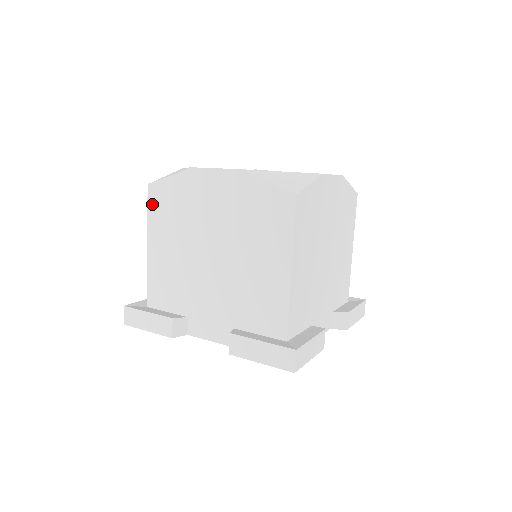
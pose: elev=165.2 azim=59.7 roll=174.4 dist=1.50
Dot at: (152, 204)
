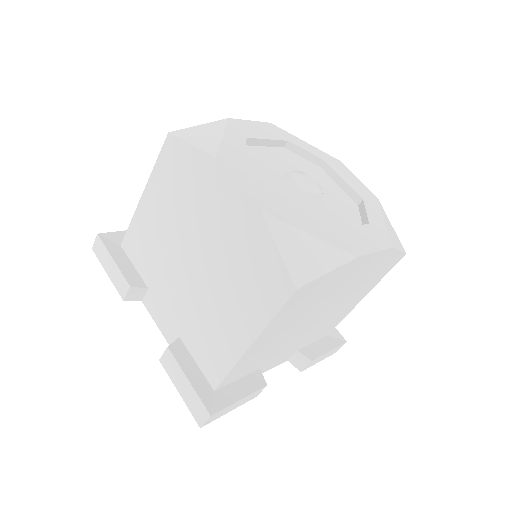
Dot at: (163, 157)
